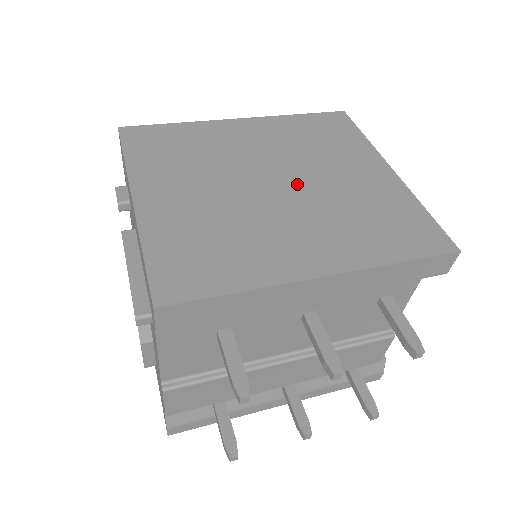
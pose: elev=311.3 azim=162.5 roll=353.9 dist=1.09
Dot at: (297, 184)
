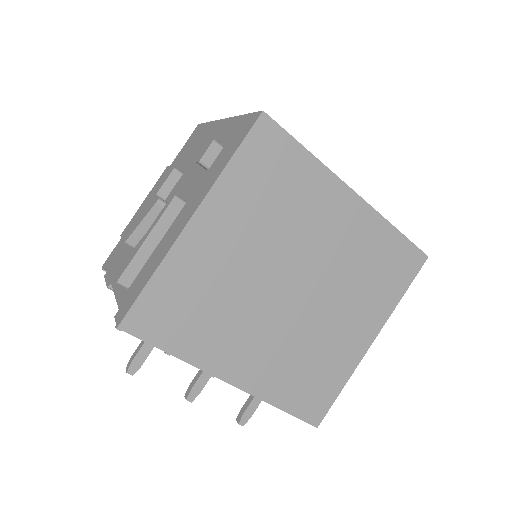
Dot at: (305, 302)
